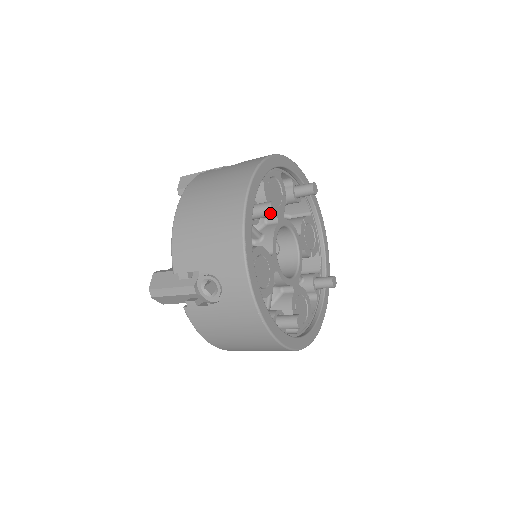
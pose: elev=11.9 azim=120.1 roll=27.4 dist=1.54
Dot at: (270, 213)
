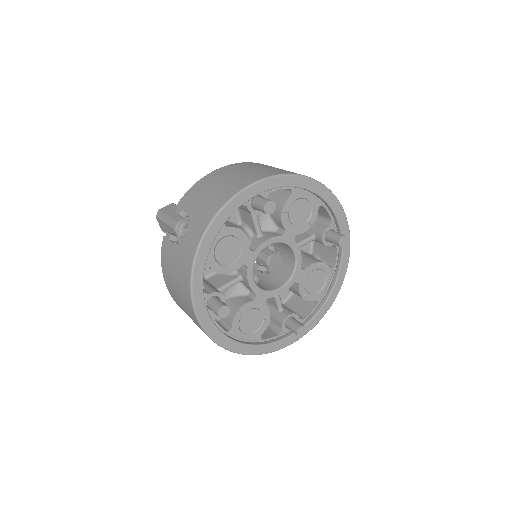
Dot at: (223, 317)
